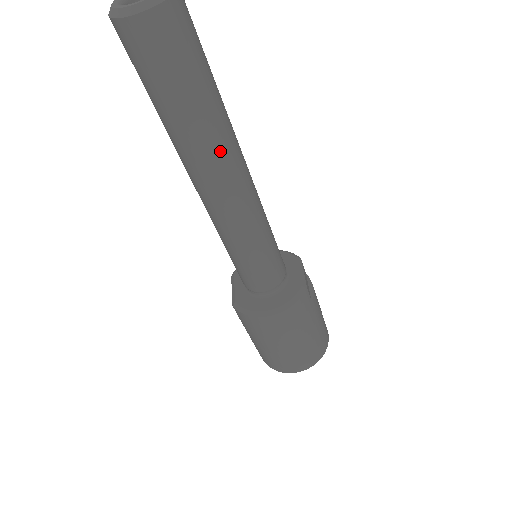
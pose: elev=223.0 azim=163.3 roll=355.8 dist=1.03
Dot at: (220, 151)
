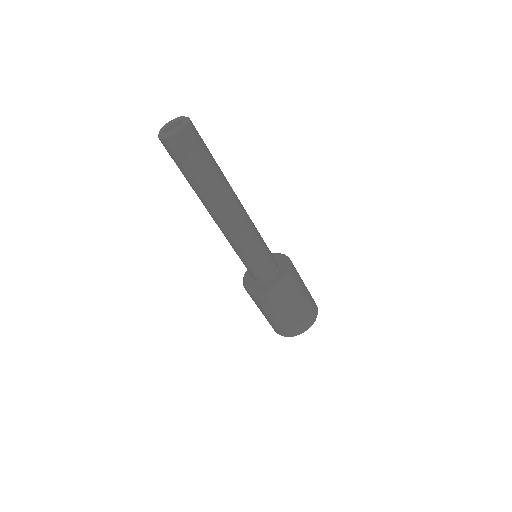
Dot at: (207, 201)
